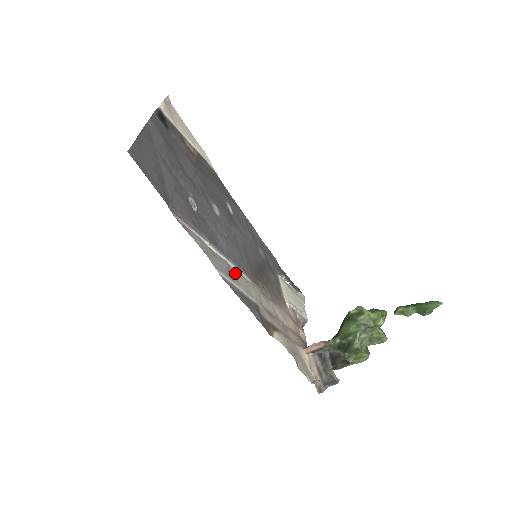
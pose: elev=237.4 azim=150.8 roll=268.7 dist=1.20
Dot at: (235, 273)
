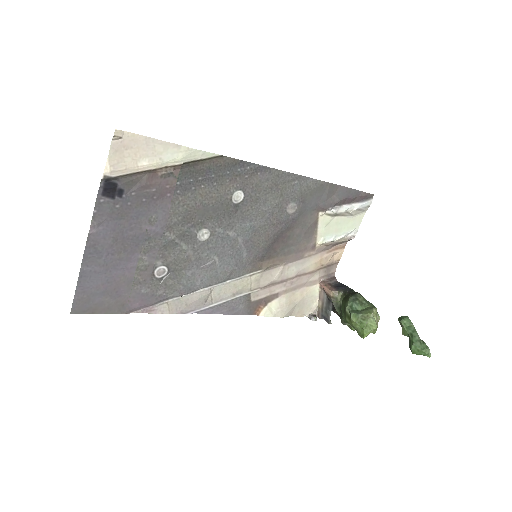
Dot at: (219, 290)
